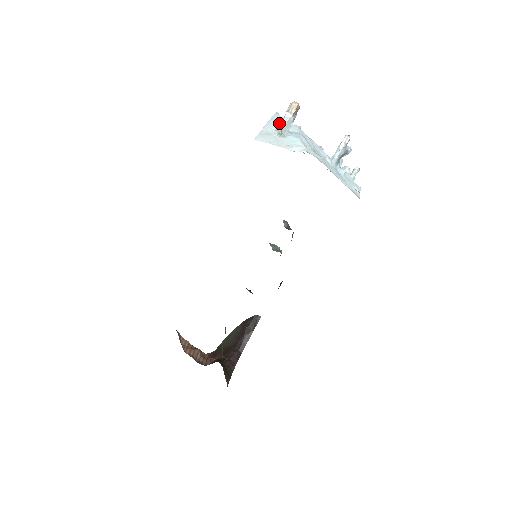
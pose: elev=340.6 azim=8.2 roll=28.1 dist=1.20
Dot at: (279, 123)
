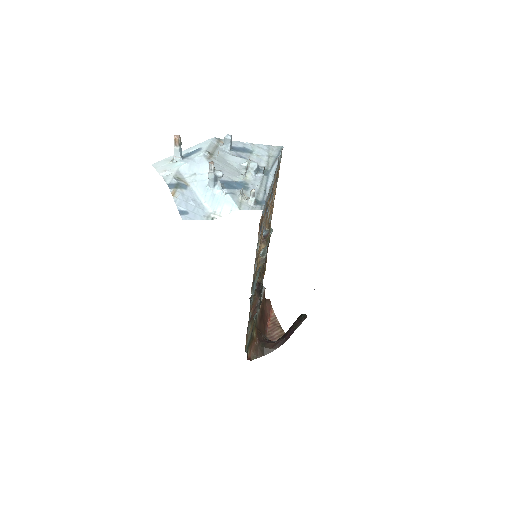
Dot at: (196, 149)
